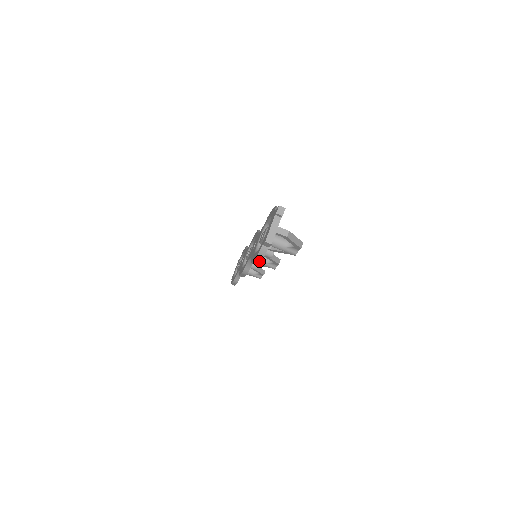
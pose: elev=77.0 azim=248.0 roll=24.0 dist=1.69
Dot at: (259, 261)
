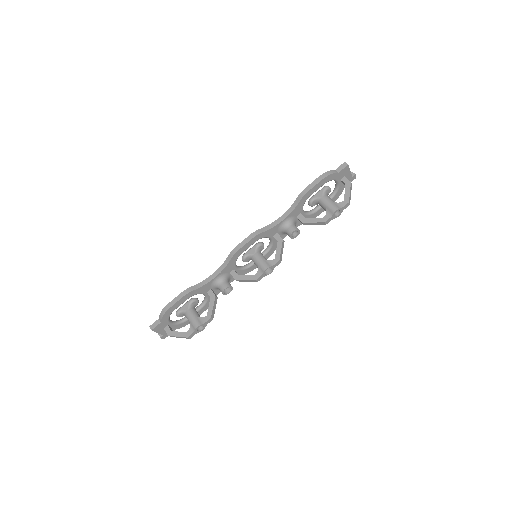
Dot at: (322, 178)
